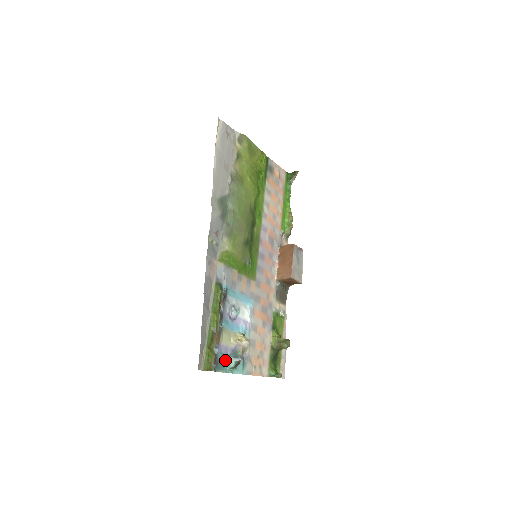
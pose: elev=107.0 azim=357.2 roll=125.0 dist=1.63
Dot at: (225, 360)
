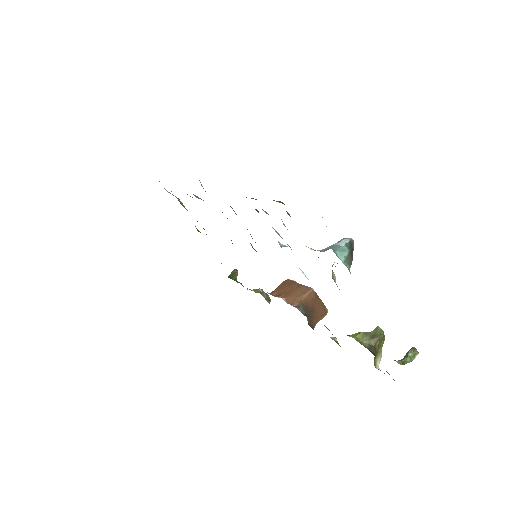
Dot at: occluded
